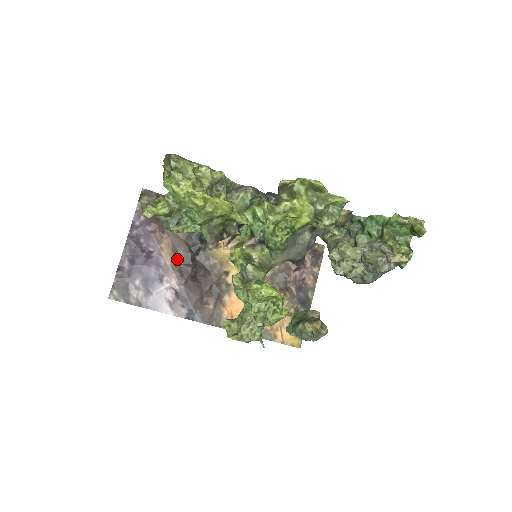
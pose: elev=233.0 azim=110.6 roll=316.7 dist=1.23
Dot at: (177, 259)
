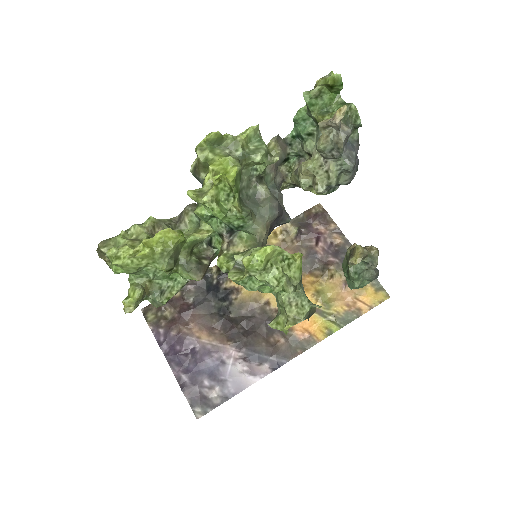
Dot at: (218, 333)
